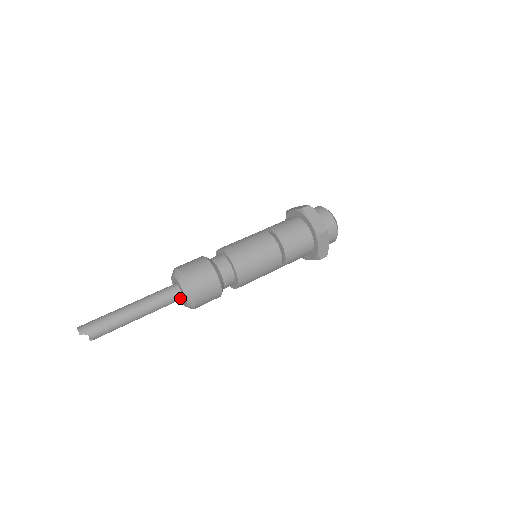
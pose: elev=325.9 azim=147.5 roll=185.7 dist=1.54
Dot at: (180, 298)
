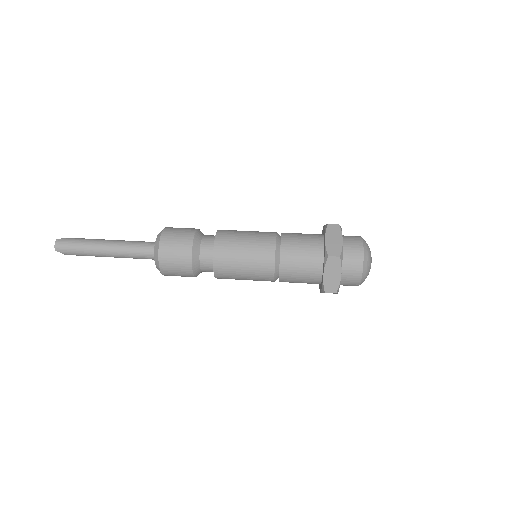
Dot at: occluded
